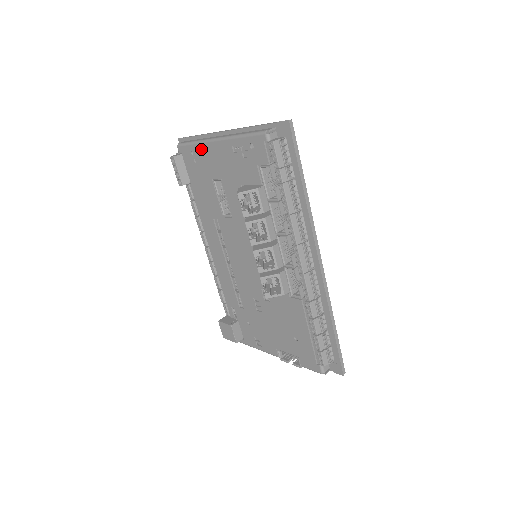
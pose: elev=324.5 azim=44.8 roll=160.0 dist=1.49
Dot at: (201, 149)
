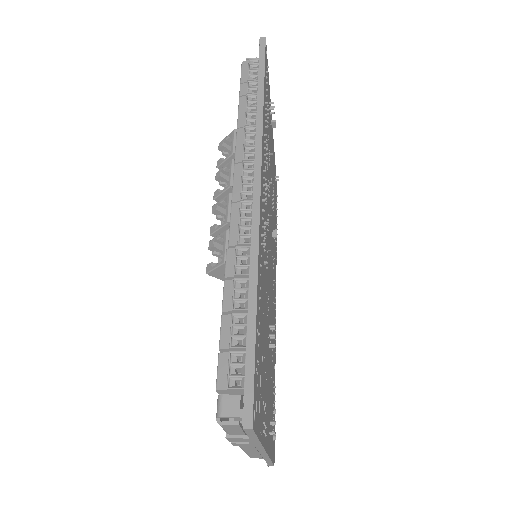
Dot at: occluded
